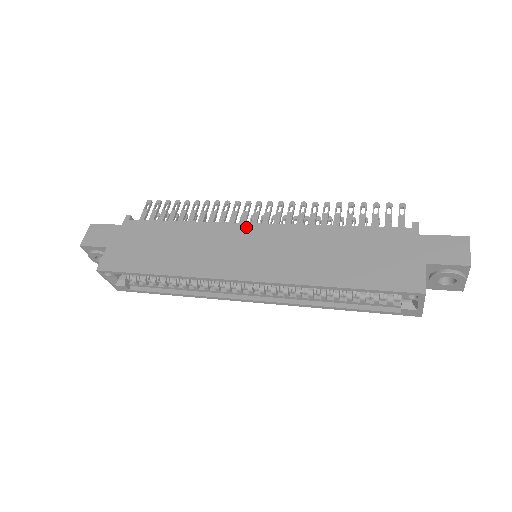
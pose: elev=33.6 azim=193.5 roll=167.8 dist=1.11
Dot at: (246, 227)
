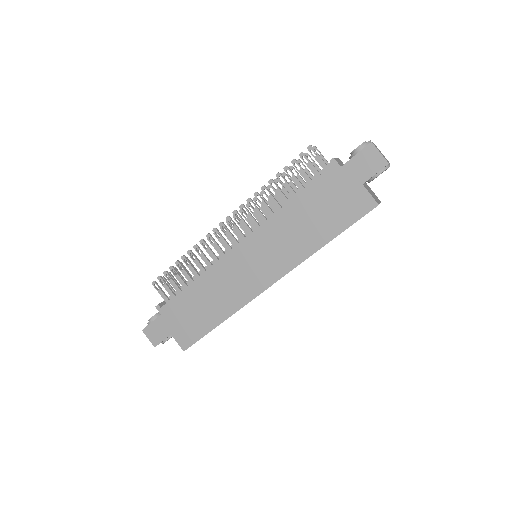
Dot at: (235, 251)
